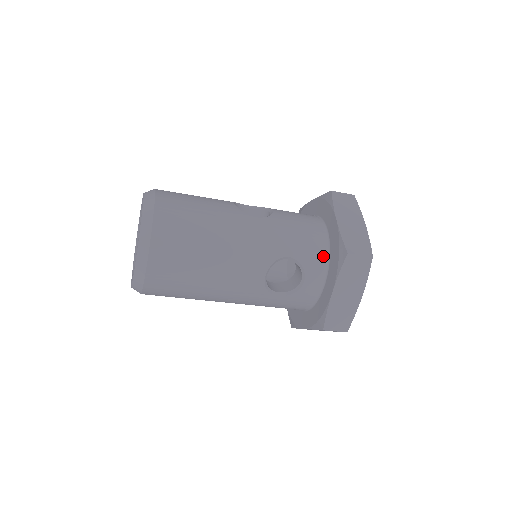
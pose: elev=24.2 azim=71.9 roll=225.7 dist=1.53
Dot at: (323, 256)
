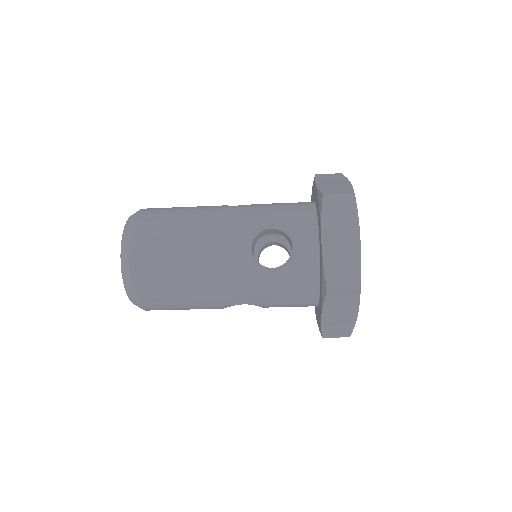
Dot at: (310, 219)
